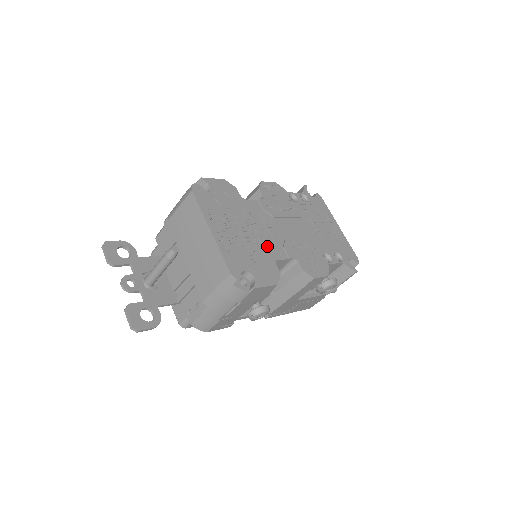
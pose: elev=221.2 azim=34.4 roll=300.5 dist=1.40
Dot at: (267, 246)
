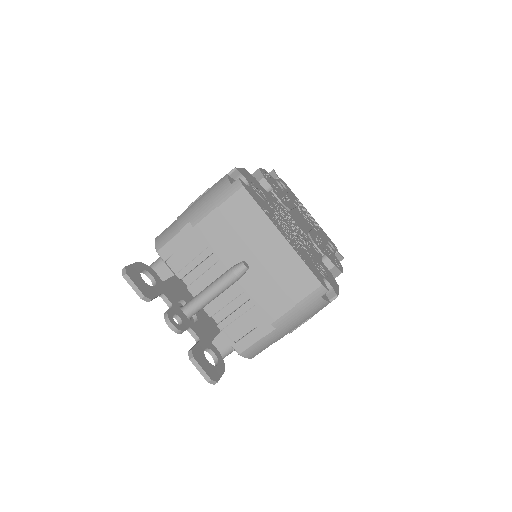
Dot at: (309, 245)
